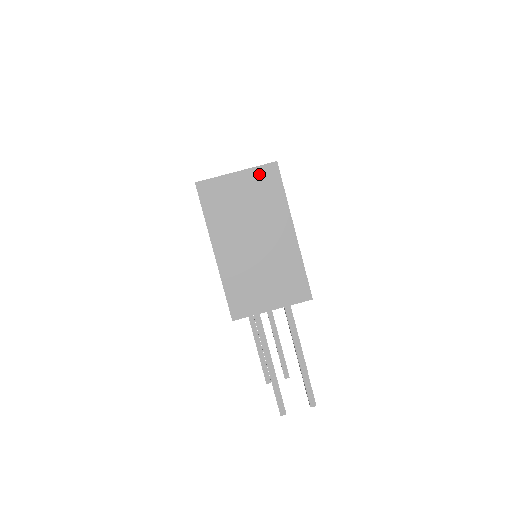
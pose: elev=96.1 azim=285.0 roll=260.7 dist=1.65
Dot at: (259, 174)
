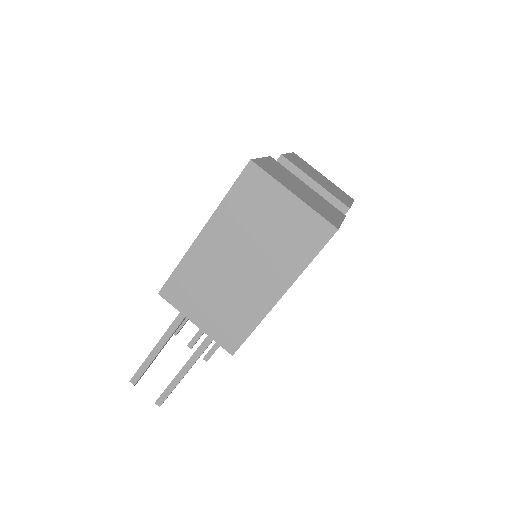
Dot at: (310, 220)
